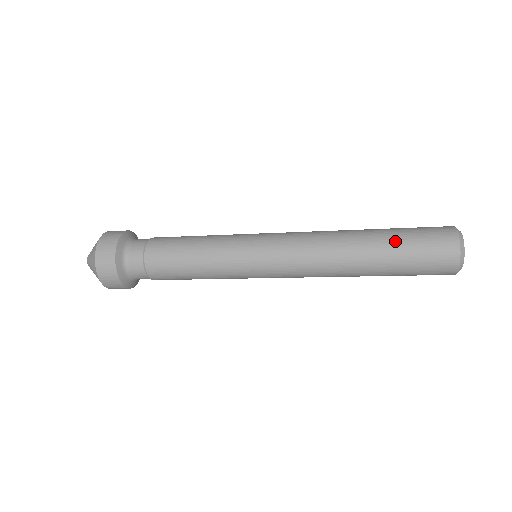
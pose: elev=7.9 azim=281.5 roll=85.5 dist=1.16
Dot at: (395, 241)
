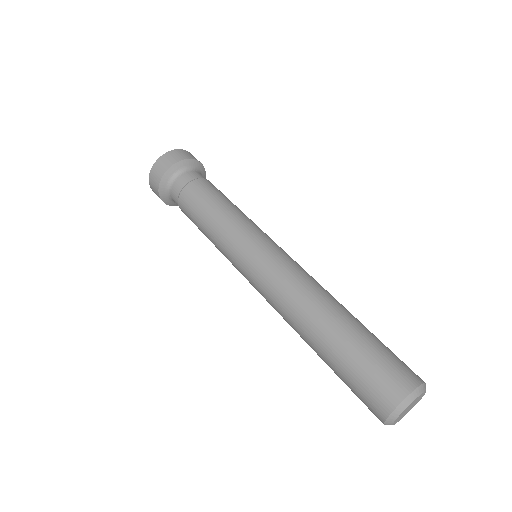
Dot at: occluded
